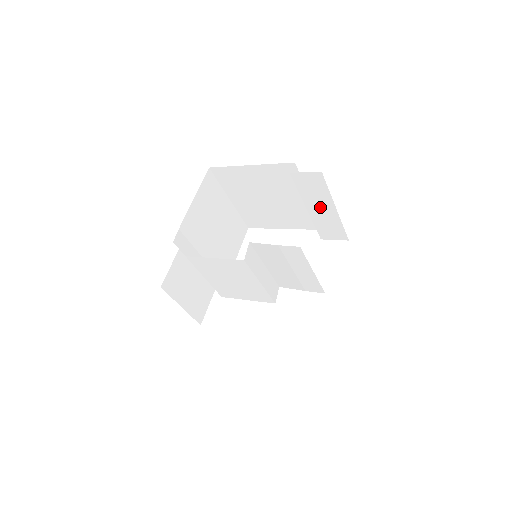
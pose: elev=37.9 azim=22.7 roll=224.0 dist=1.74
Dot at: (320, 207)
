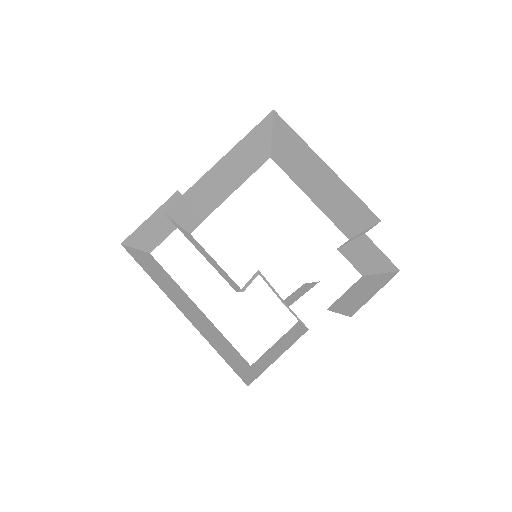
Dot at: (364, 257)
